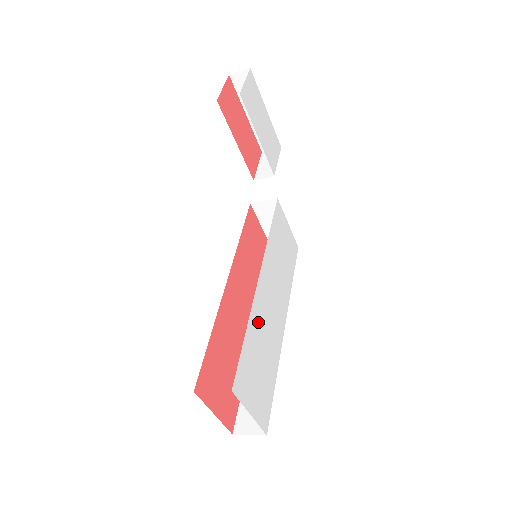
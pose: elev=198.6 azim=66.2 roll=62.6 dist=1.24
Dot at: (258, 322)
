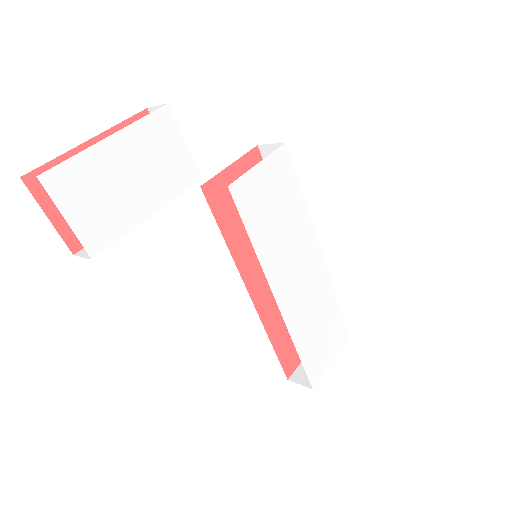
Dot at: (300, 321)
